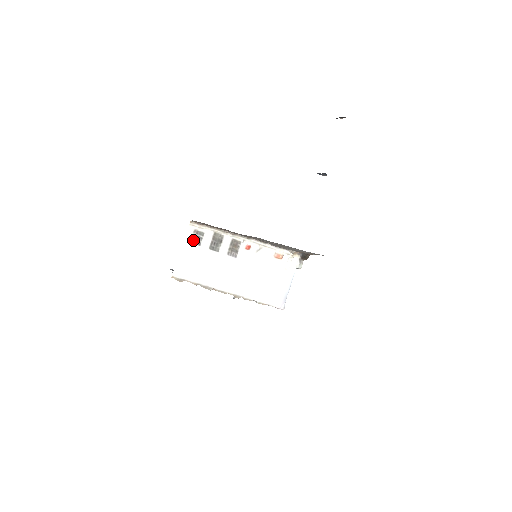
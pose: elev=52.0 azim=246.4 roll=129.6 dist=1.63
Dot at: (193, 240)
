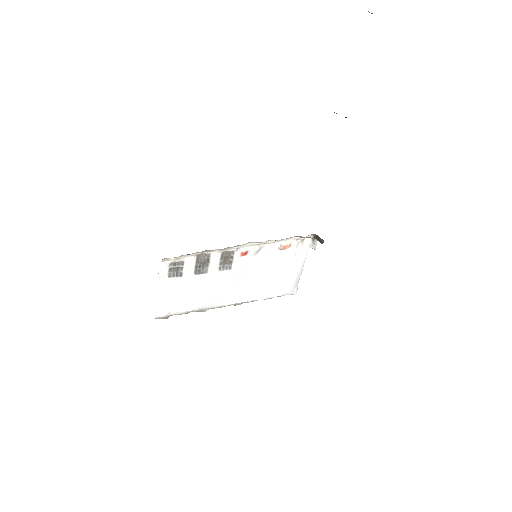
Dot at: (171, 274)
